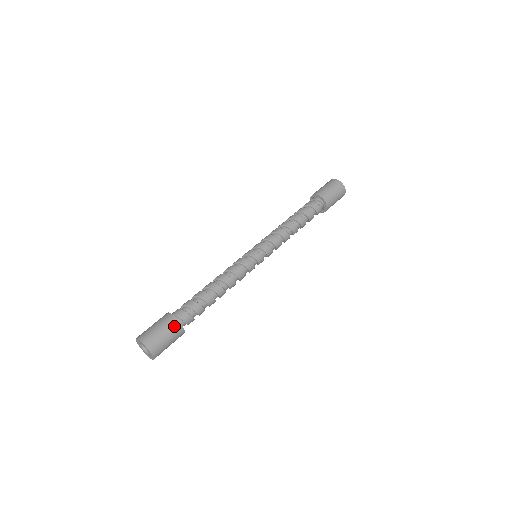
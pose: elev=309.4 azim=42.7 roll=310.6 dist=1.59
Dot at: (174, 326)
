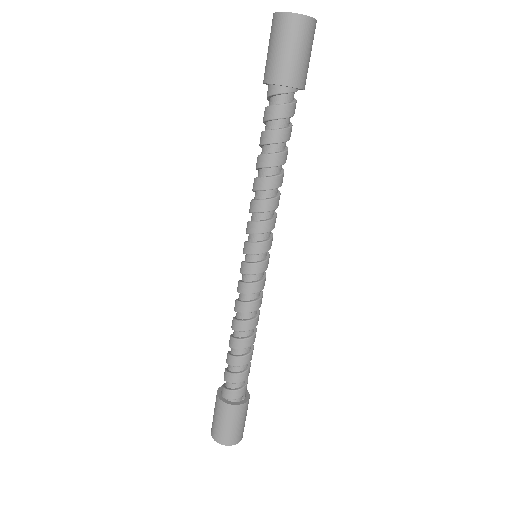
Dot at: (247, 408)
